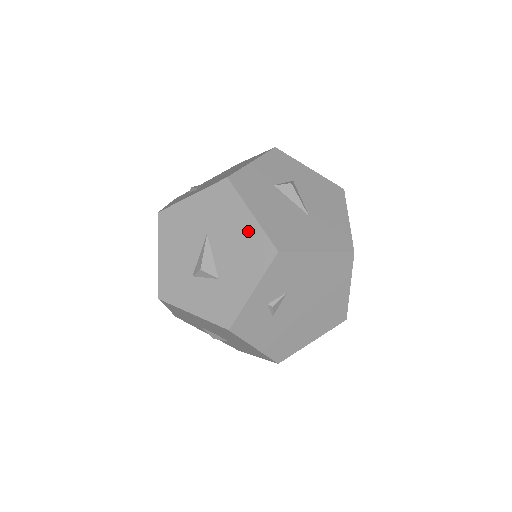
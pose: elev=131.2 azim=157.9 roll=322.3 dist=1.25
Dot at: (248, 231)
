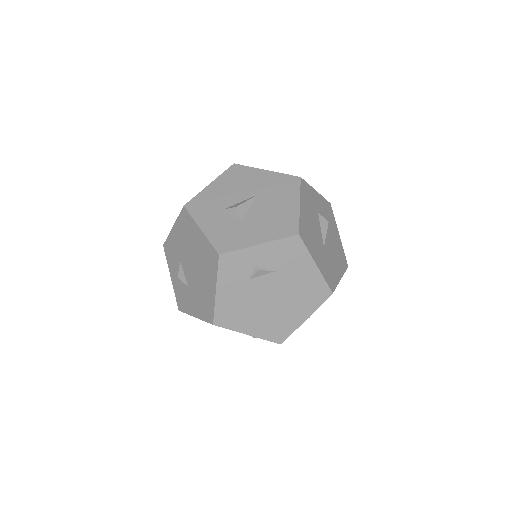
Dot at: (288, 211)
